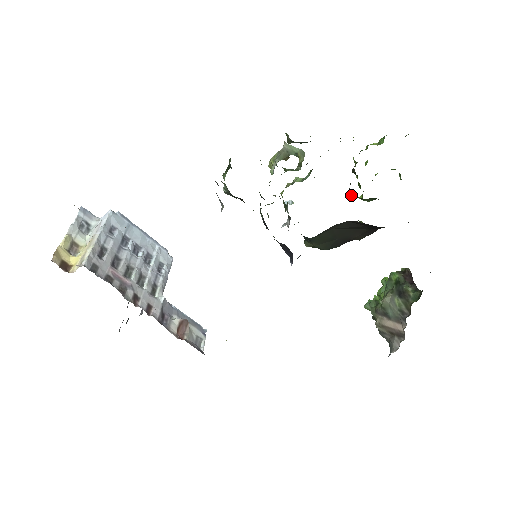
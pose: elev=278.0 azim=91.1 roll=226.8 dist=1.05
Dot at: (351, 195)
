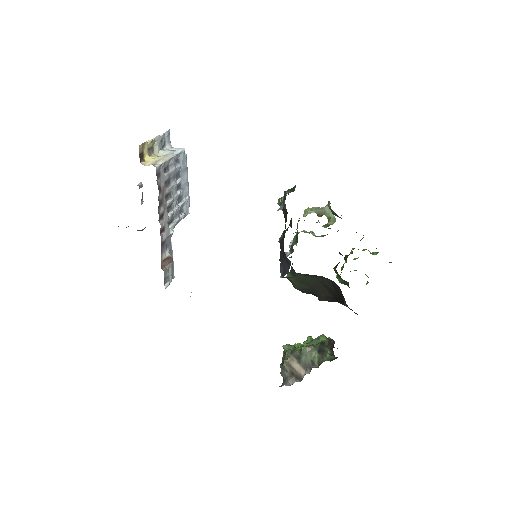
Dot at: occluded
